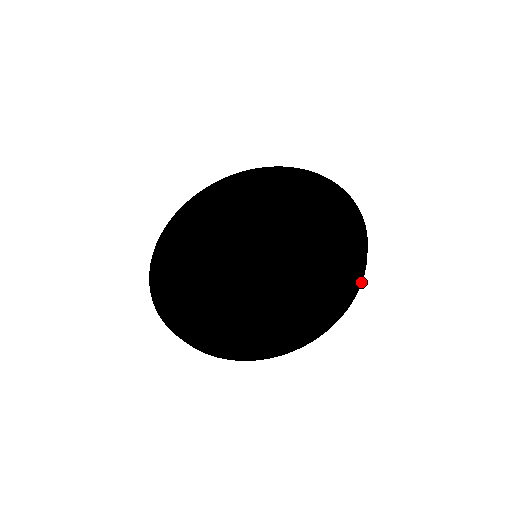
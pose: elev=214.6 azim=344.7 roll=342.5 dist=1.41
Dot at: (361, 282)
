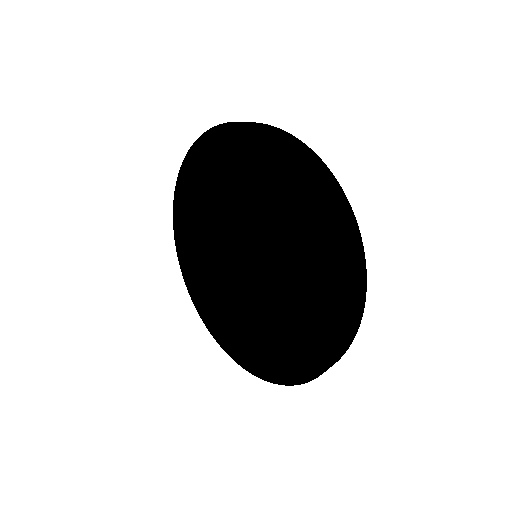
Dot at: (331, 366)
